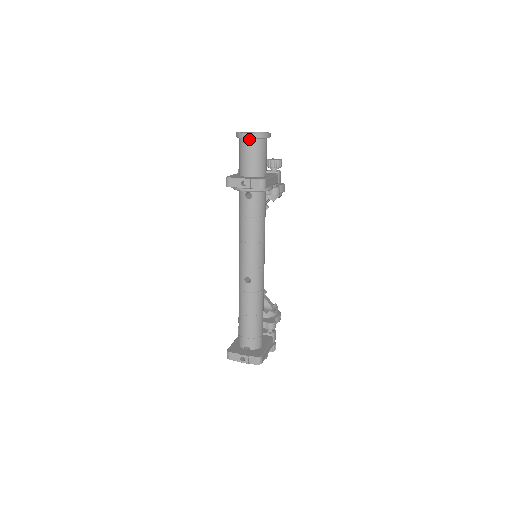
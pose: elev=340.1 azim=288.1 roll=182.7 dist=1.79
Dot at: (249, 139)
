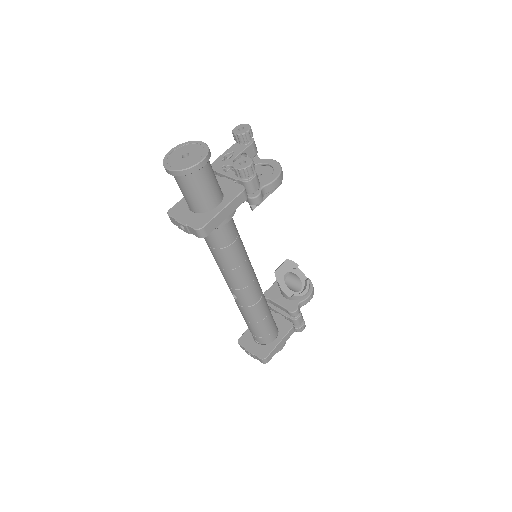
Dot at: occluded
